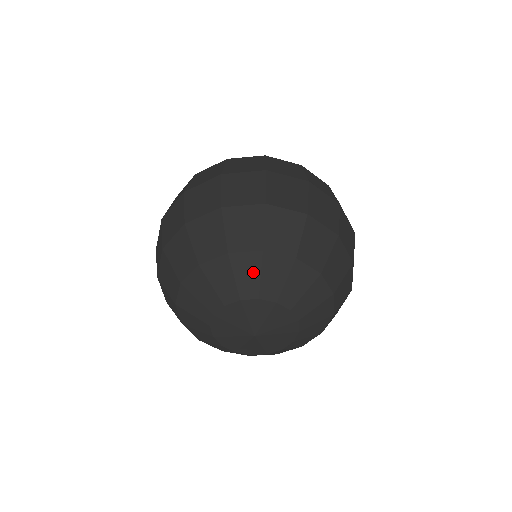
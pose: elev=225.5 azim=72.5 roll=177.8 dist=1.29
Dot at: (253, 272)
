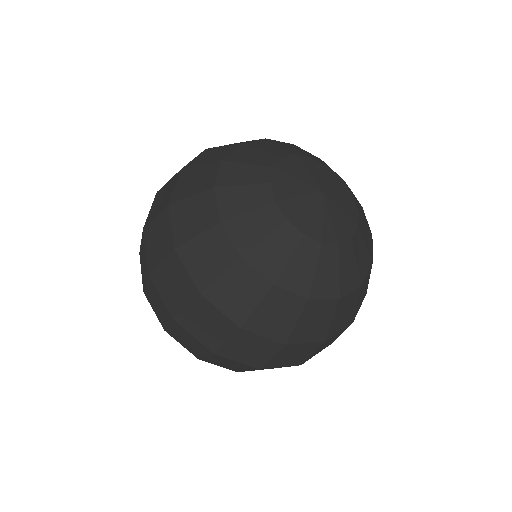
Dot at: (338, 175)
